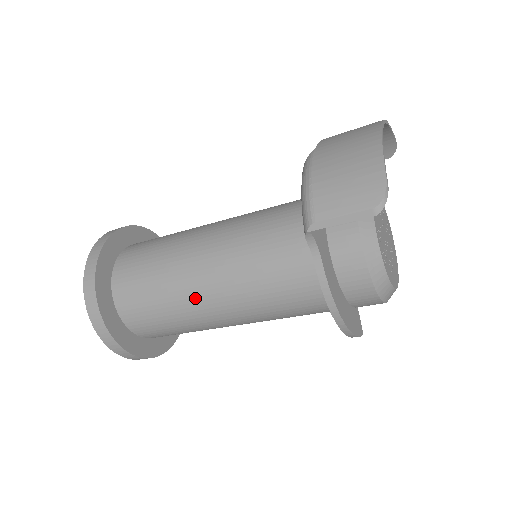
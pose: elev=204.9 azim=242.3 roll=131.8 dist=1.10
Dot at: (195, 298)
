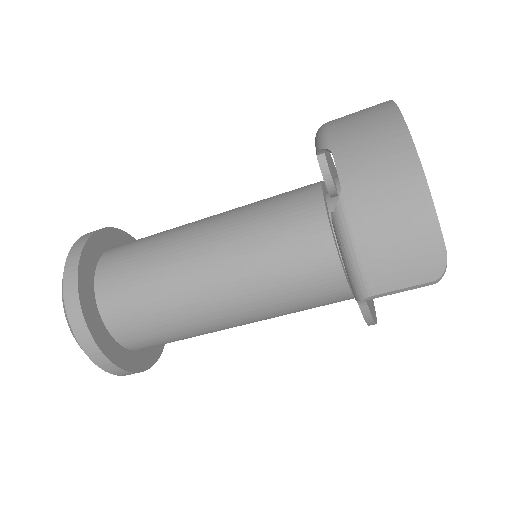
Dot at: (216, 326)
